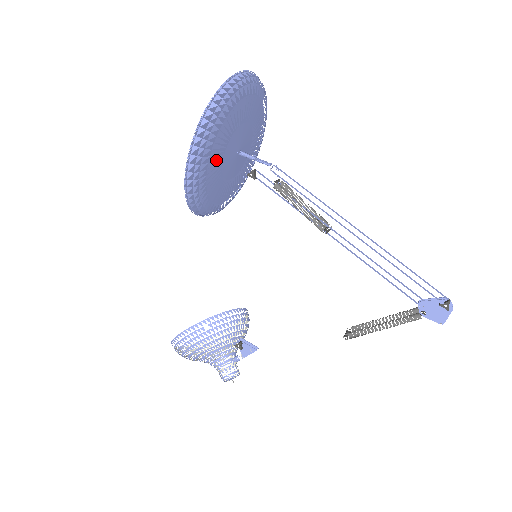
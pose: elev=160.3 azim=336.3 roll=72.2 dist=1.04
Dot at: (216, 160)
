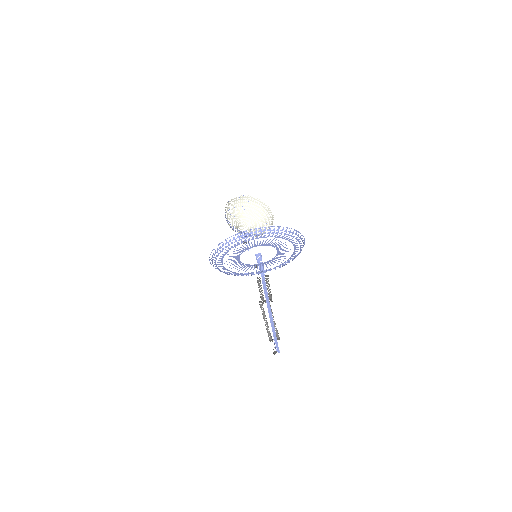
Dot at: (232, 260)
